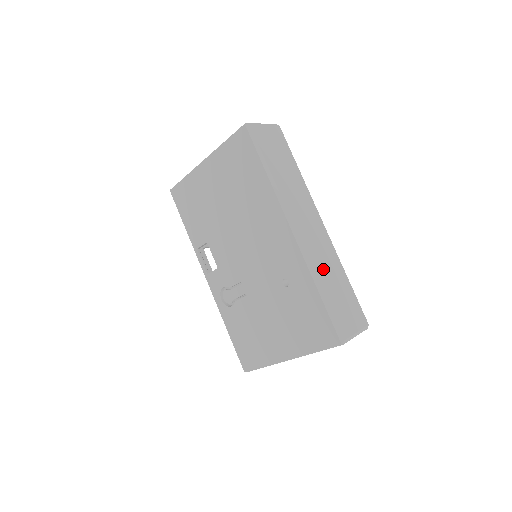
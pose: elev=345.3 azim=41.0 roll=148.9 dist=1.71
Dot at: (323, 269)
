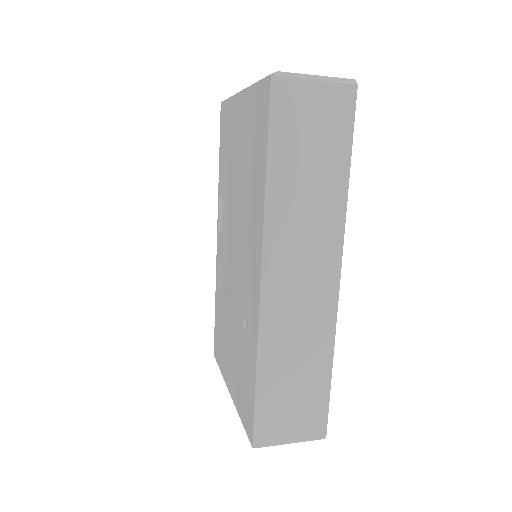
Dot at: (287, 347)
